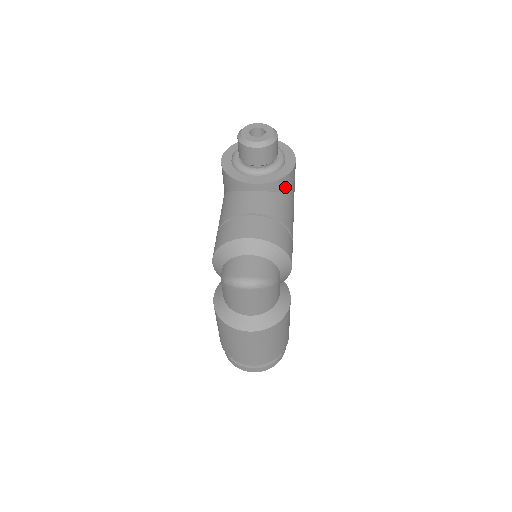
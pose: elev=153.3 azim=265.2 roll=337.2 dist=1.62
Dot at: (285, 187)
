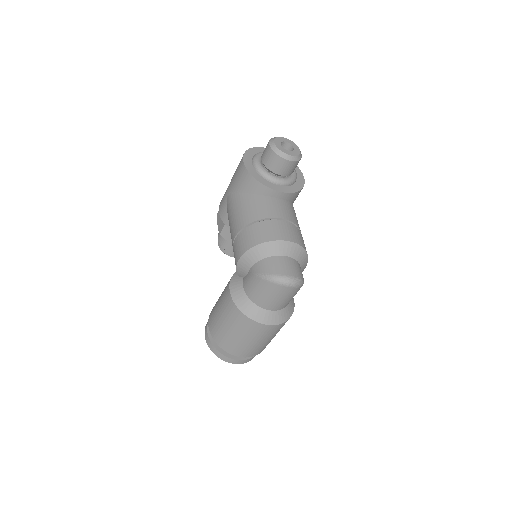
Dot at: (295, 198)
